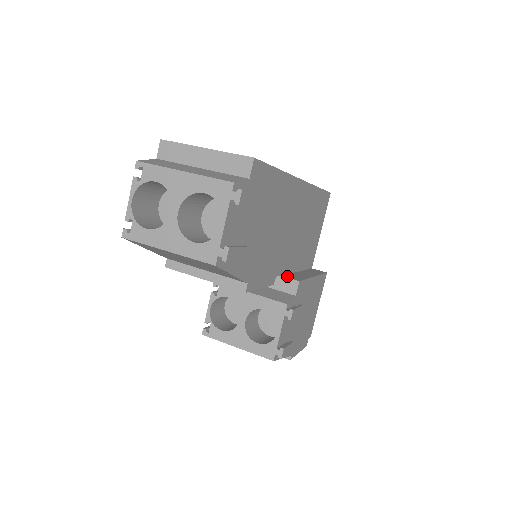
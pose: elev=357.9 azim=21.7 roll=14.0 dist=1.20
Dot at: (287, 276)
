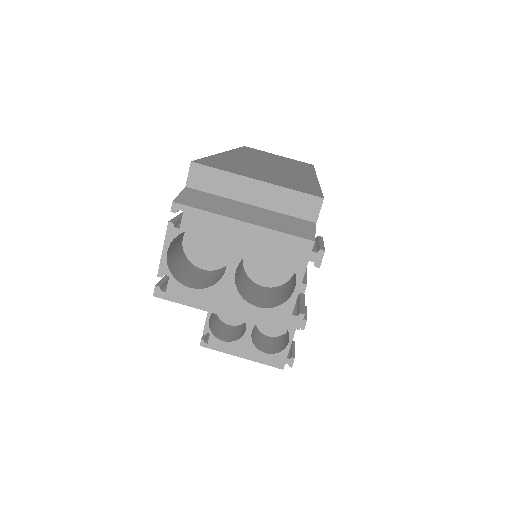
Dot at: occluded
